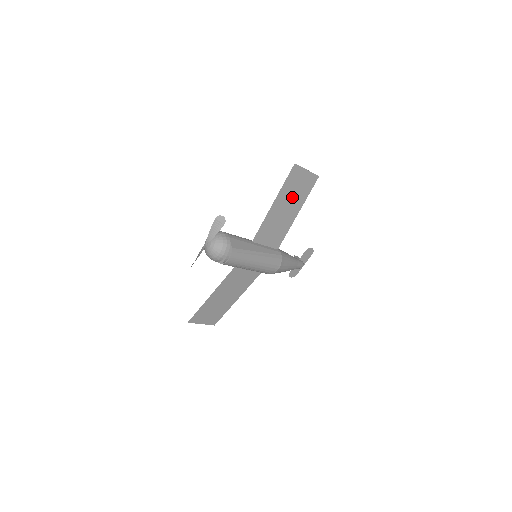
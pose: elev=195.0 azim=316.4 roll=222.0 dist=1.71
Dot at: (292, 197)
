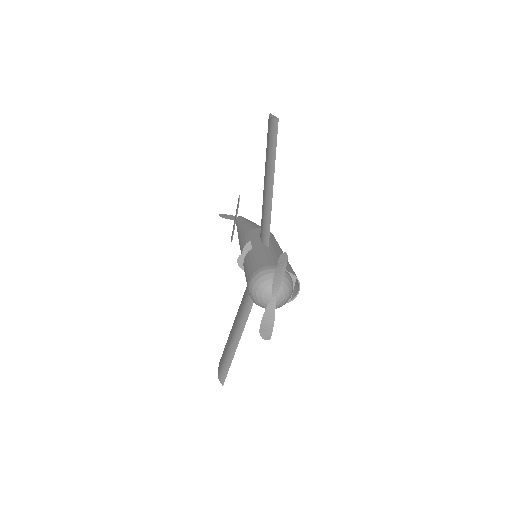
Dot at: occluded
